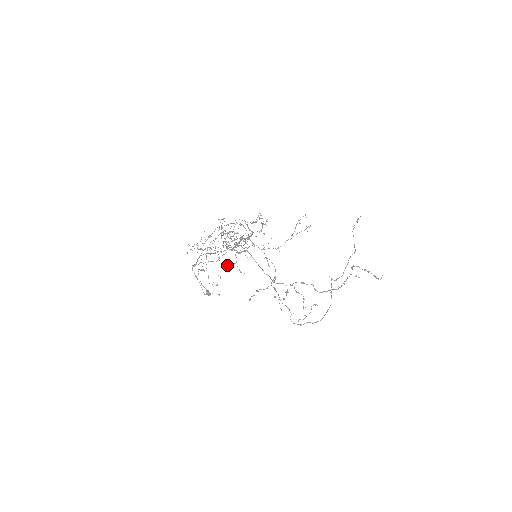
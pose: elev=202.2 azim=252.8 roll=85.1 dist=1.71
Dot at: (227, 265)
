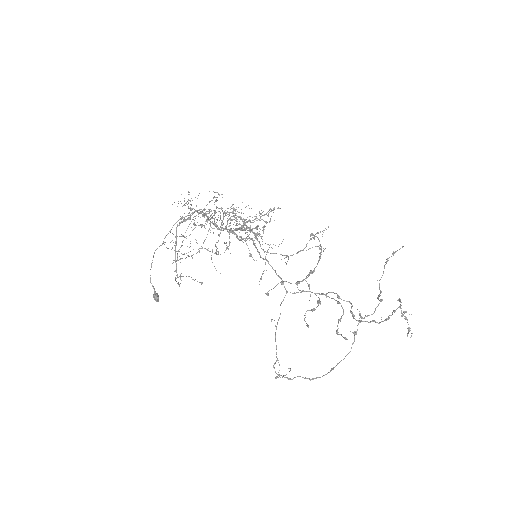
Dot at: occluded
